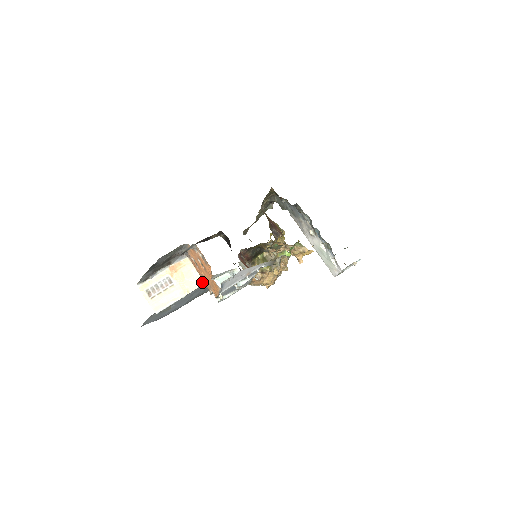
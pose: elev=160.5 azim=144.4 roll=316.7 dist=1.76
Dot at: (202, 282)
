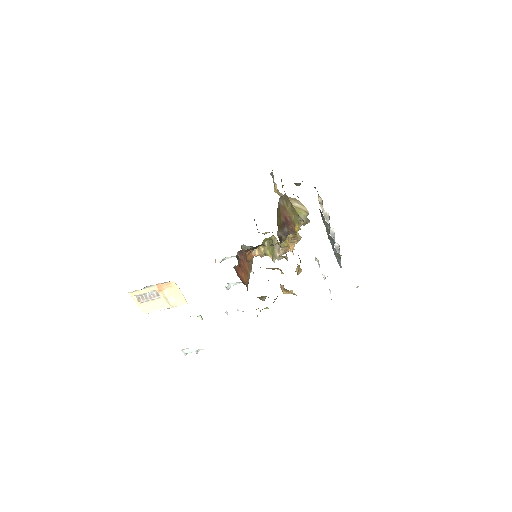
Dot at: (186, 302)
